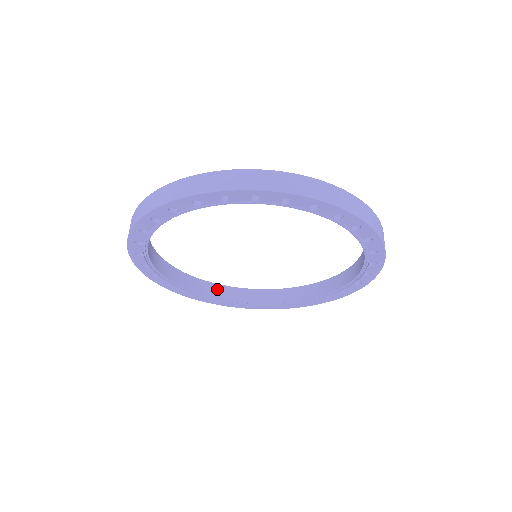
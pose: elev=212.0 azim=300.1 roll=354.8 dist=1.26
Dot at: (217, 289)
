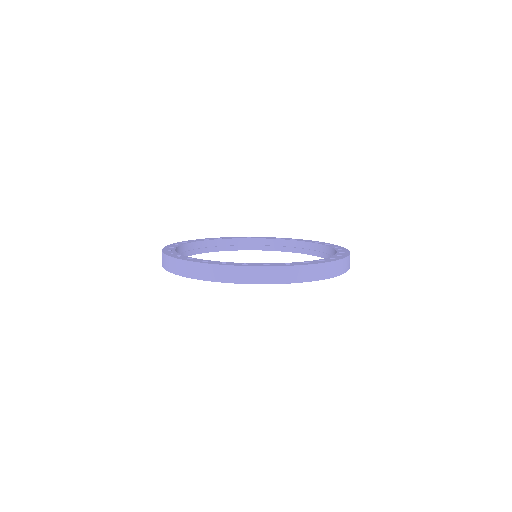
Dot at: (233, 243)
